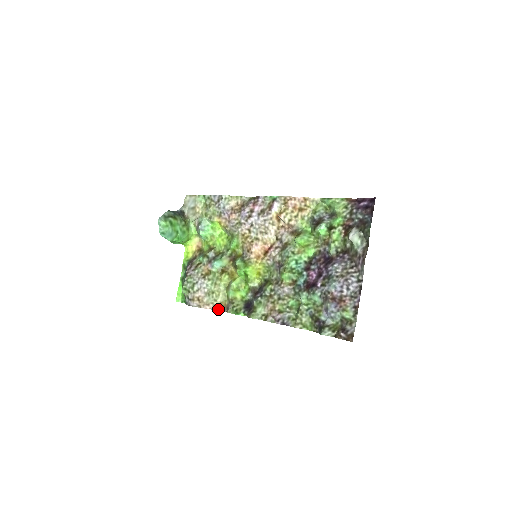
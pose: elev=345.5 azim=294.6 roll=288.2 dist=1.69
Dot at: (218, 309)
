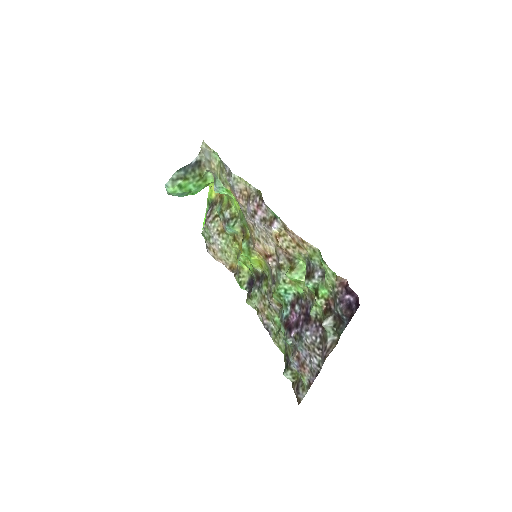
Dot at: (229, 268)
